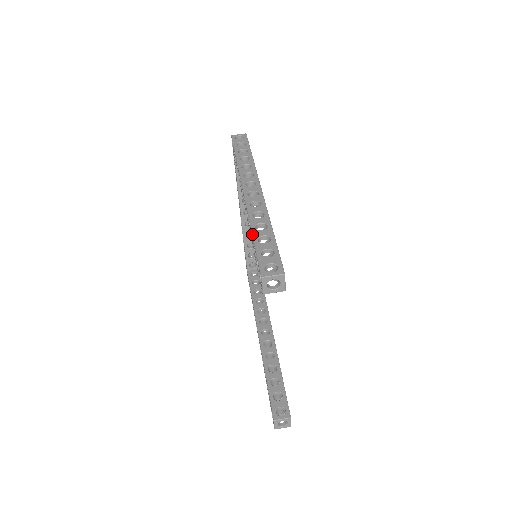
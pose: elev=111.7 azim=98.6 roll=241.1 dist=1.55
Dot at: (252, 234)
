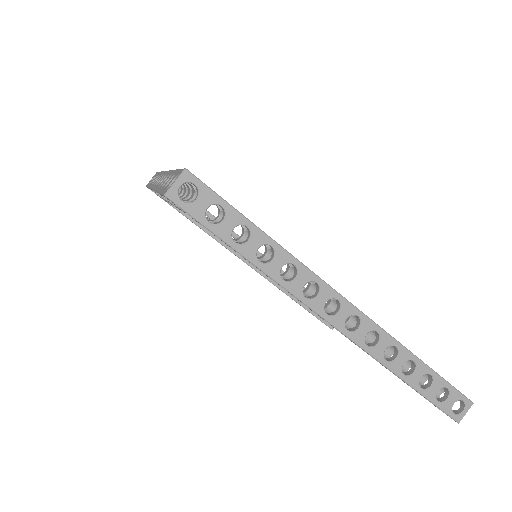
Dot at: (410, 386)
